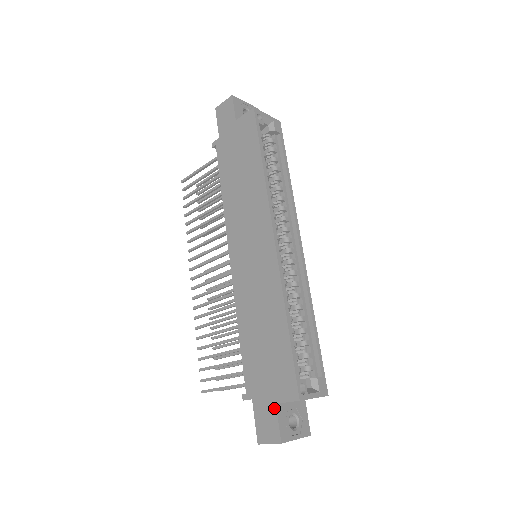
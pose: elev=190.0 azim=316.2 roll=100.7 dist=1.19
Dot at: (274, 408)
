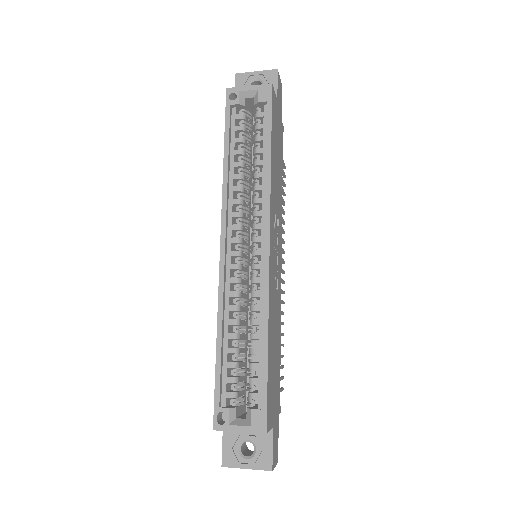
Dot at: occluded
